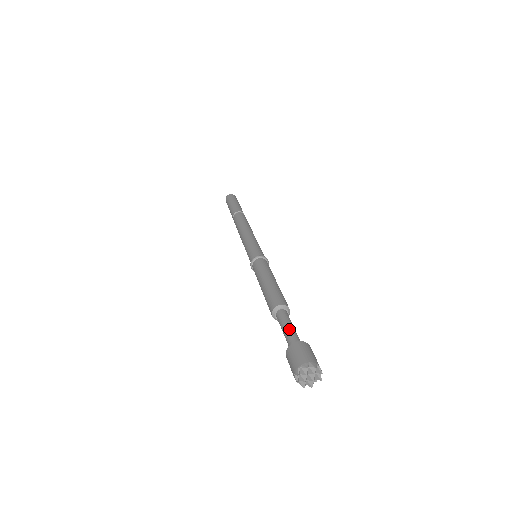
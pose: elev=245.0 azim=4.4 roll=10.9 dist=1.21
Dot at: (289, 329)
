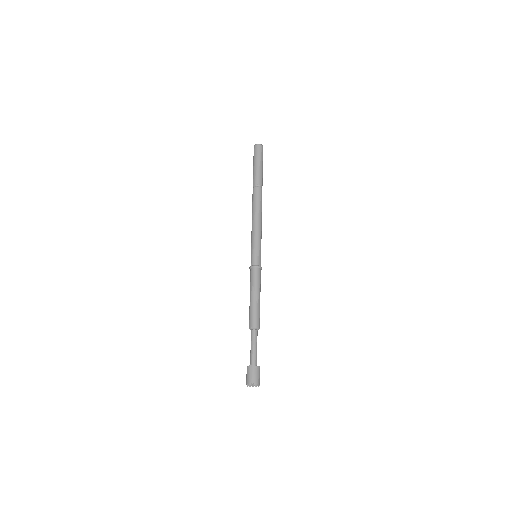
Dot at: (250, 350)
